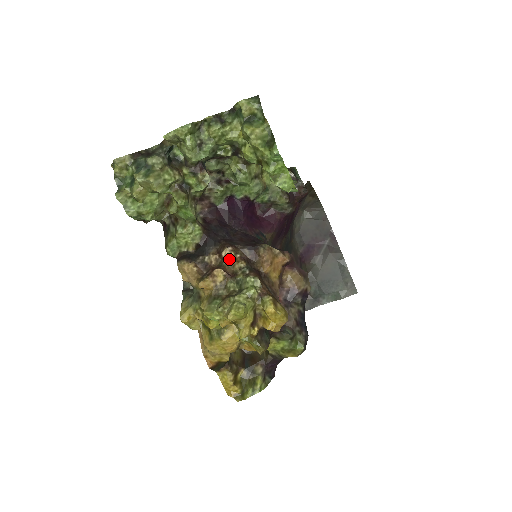
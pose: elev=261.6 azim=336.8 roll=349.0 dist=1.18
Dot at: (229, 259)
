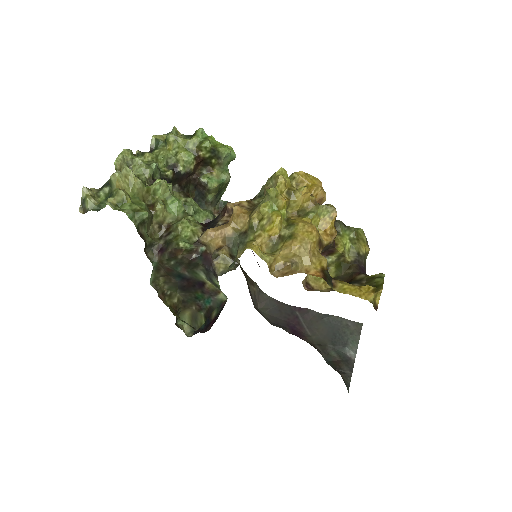
Dot at: occluded
